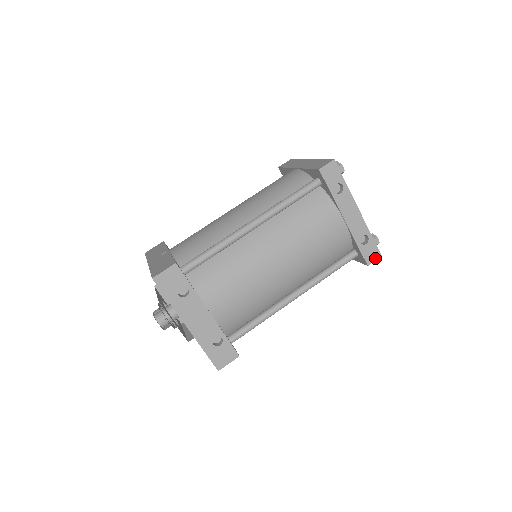
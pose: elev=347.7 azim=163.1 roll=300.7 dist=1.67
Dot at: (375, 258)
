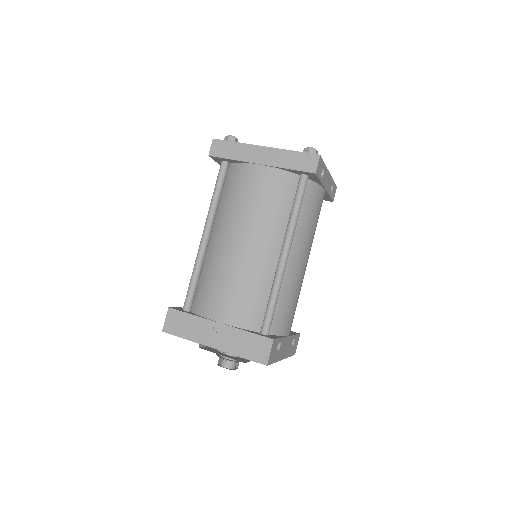
Dot at: occluded
